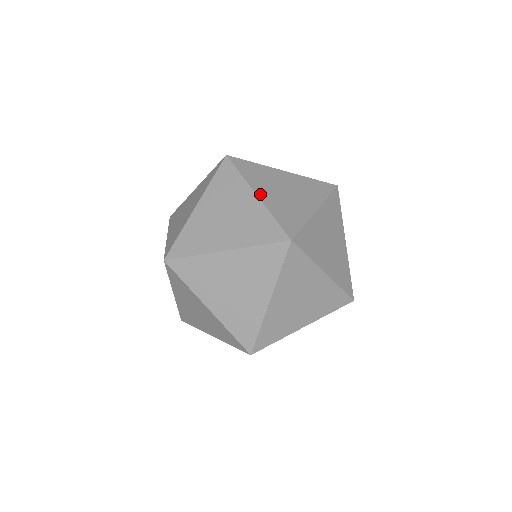
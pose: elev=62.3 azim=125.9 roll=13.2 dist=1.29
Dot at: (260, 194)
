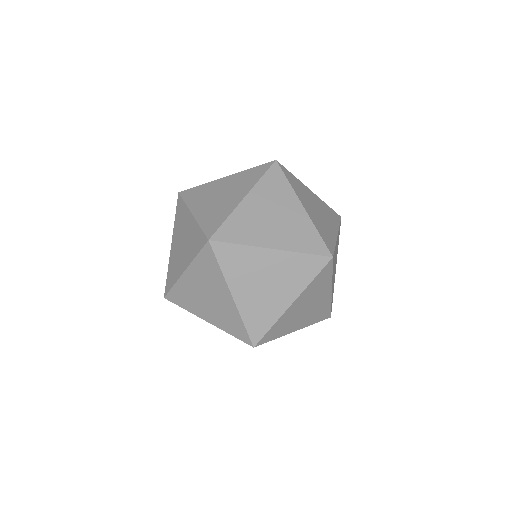
Dot at: (272, 245)
